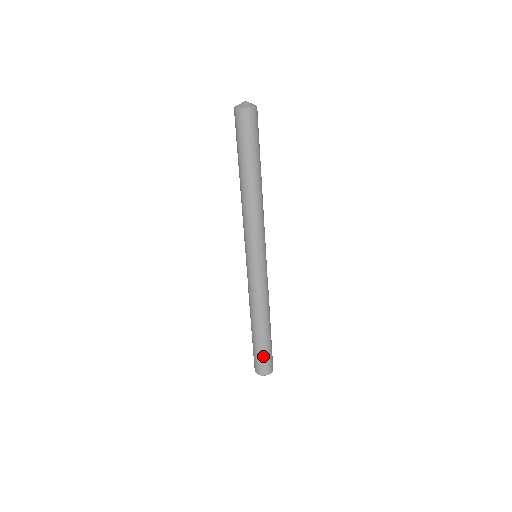
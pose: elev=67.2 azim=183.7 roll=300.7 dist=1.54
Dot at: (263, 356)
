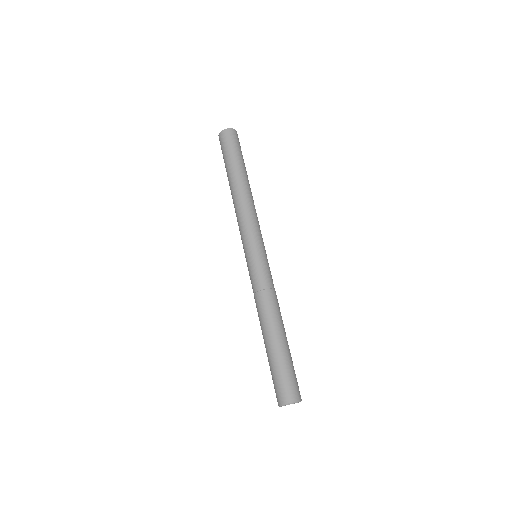
Dot at: (283, 372)
